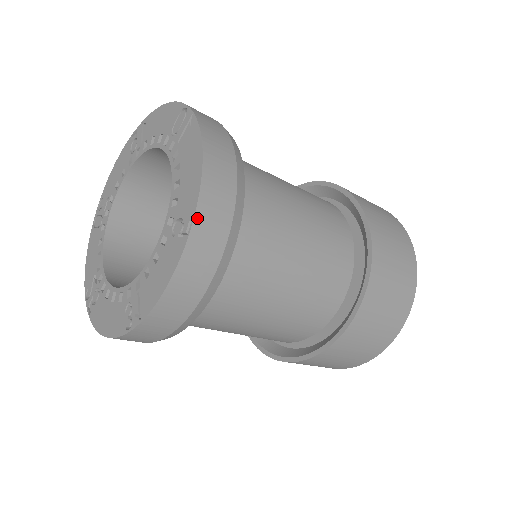
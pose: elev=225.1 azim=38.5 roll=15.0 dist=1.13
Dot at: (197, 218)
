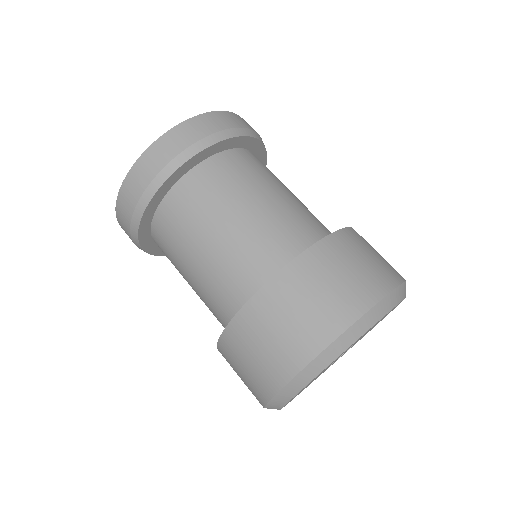
Dot at: (196, 118)
